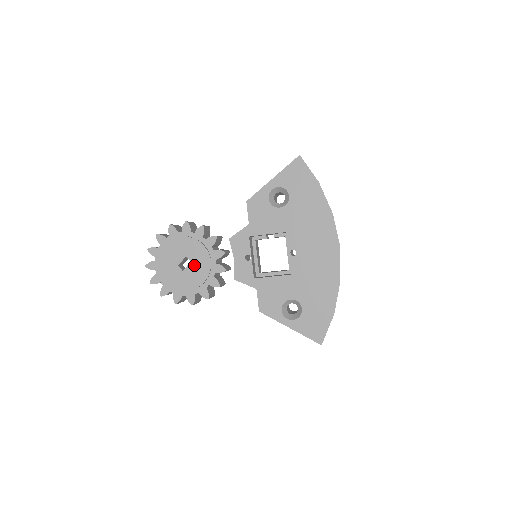
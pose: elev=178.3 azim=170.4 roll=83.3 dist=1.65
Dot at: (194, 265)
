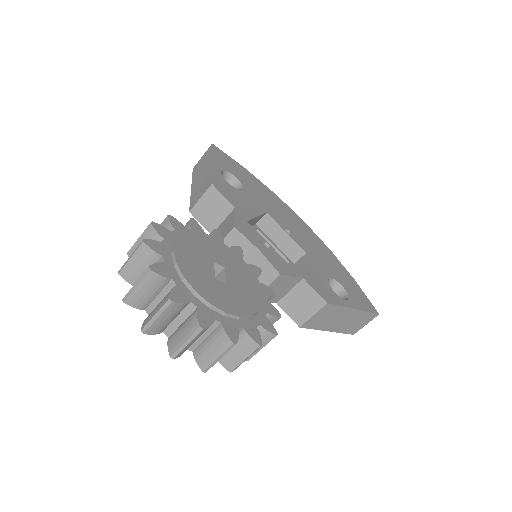
Dot at: (232, 271)
